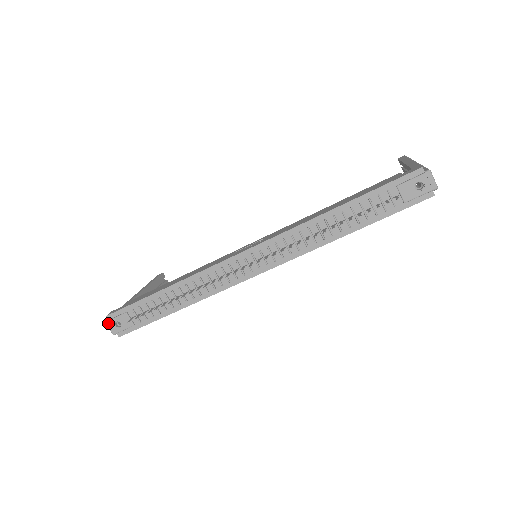
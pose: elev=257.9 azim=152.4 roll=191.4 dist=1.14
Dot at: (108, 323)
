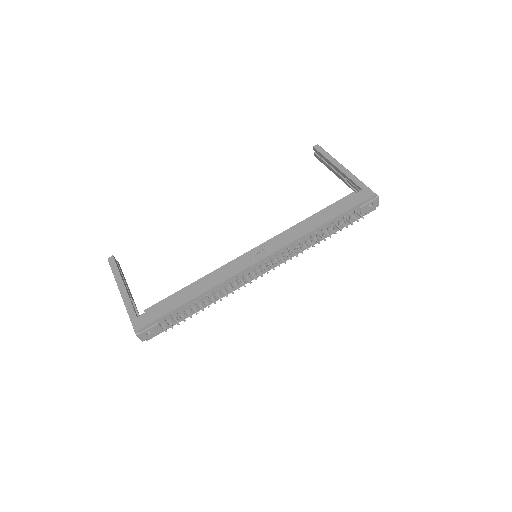
Dot at: (139, 335)
